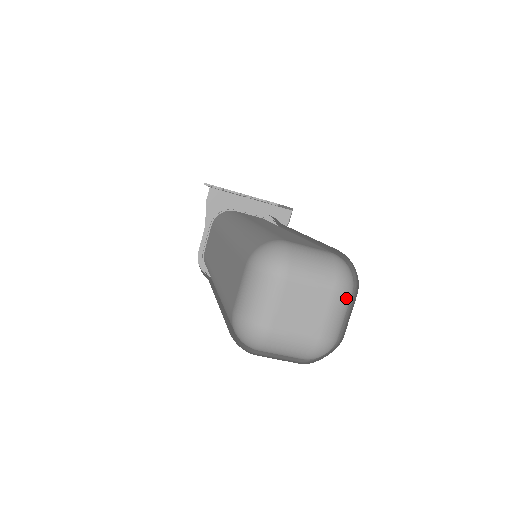
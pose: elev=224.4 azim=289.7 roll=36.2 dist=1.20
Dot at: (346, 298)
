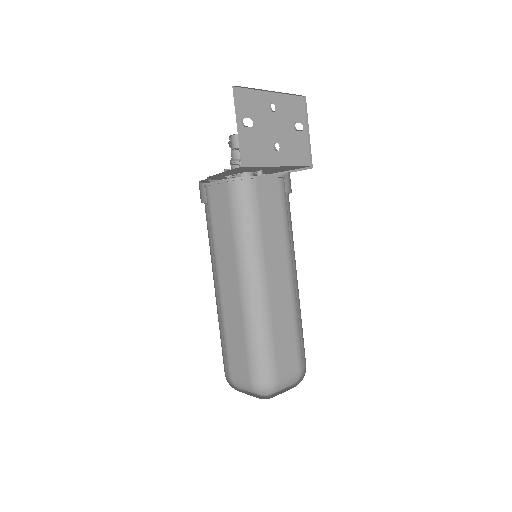
Dot at: occluded
